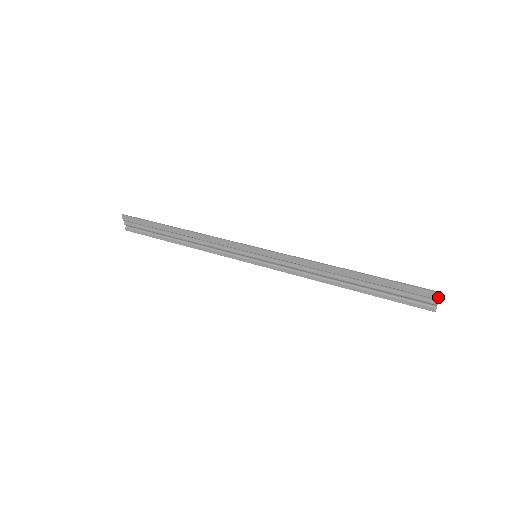
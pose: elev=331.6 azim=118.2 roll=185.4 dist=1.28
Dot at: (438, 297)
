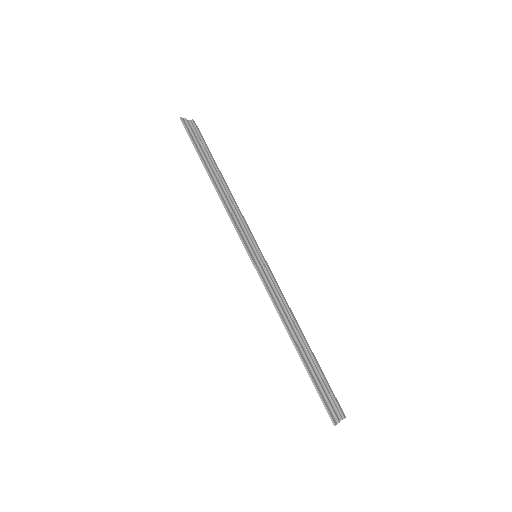
Dot at: (335, 424)
